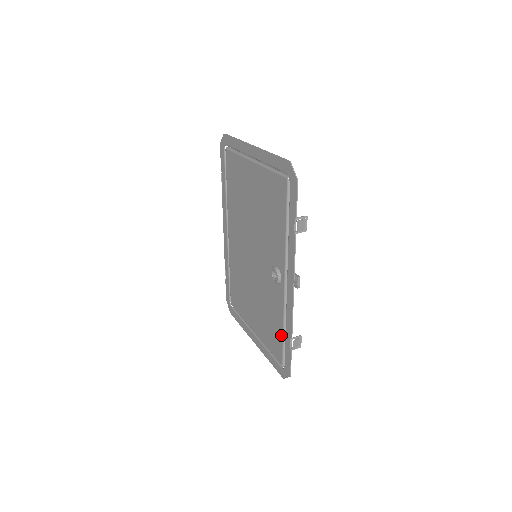
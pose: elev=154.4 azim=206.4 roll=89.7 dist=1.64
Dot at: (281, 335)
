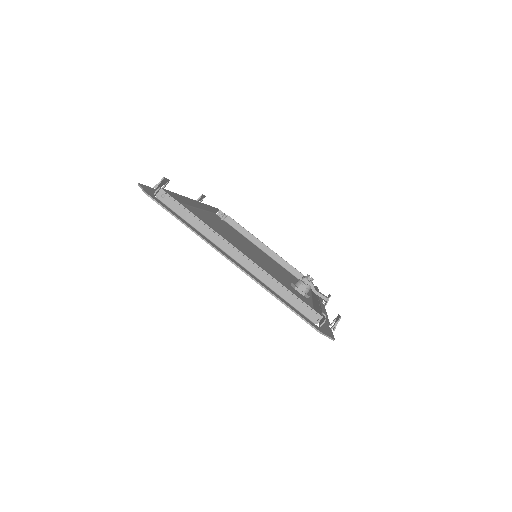
Dot at: occluded
